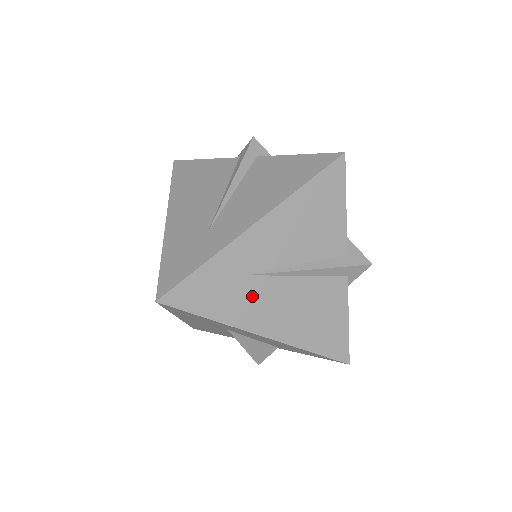
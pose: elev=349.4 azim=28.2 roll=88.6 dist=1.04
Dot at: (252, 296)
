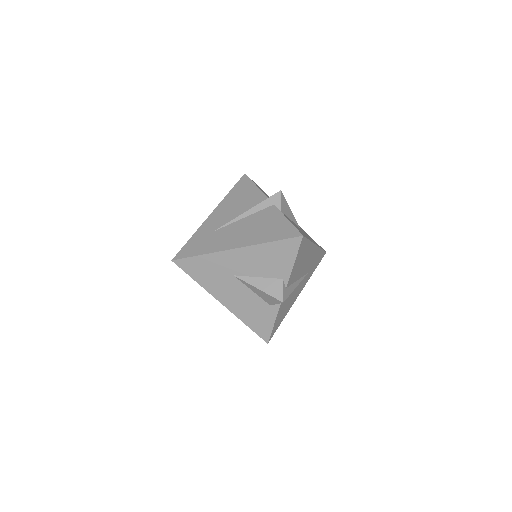
Dot at: (220, 237)
